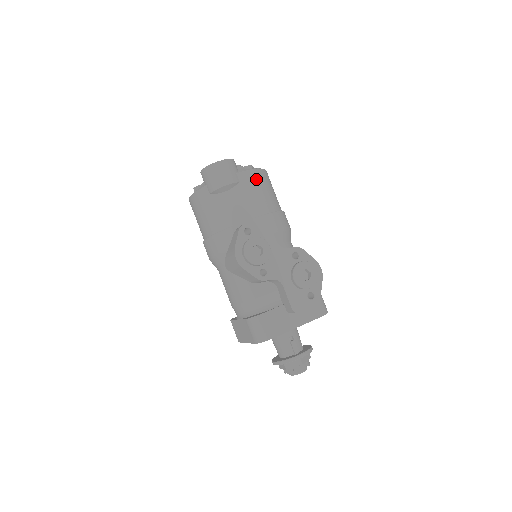
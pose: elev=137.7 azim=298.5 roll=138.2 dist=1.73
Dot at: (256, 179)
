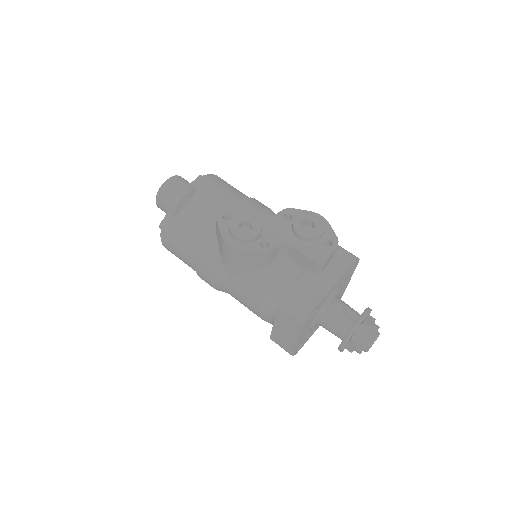
Dot at: (211, 181)
